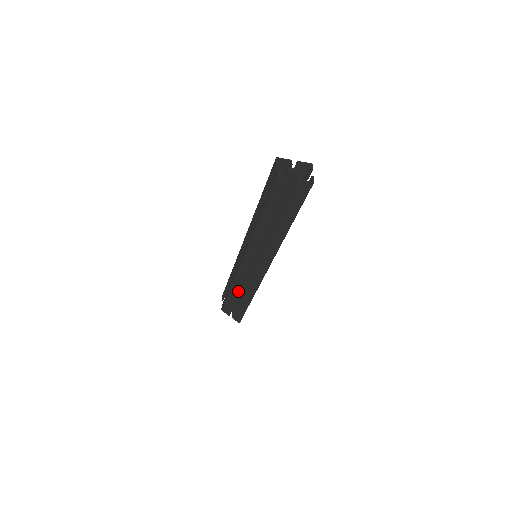
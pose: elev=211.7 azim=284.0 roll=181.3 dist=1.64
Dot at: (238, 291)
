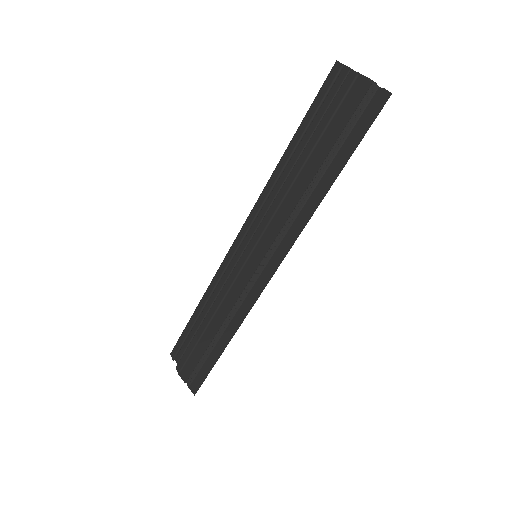
Dot at: (217, 327)
